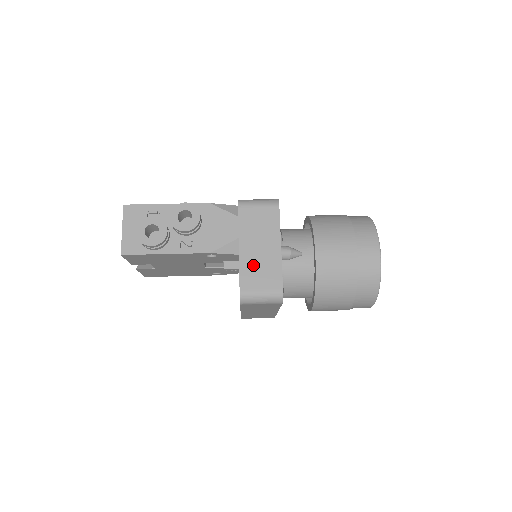
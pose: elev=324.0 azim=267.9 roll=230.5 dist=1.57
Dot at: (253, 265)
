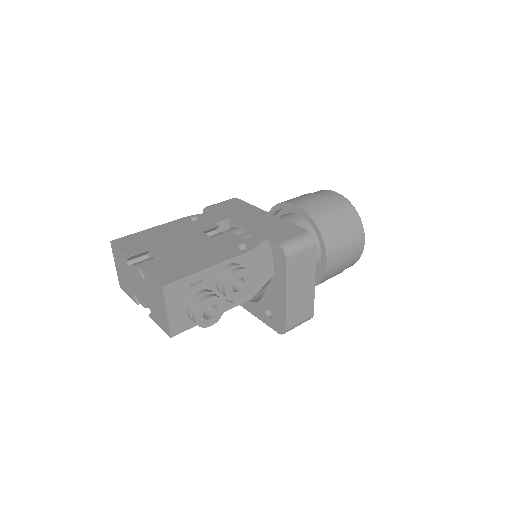
Dot at: (295, 306)
